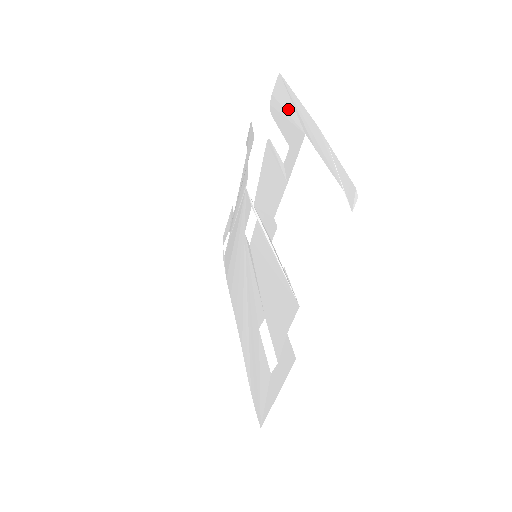
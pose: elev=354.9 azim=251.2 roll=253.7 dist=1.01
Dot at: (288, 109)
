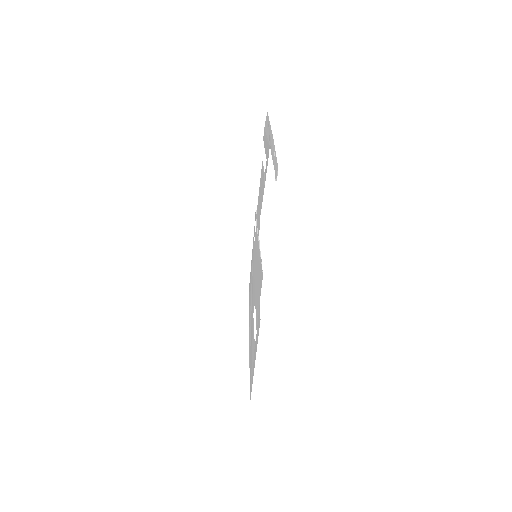
Dot at: (267, 133)
